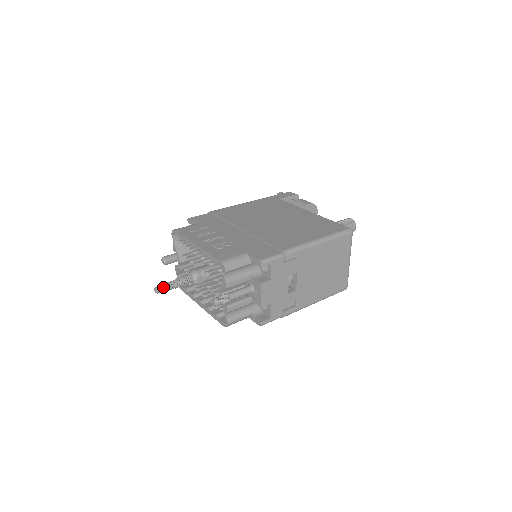
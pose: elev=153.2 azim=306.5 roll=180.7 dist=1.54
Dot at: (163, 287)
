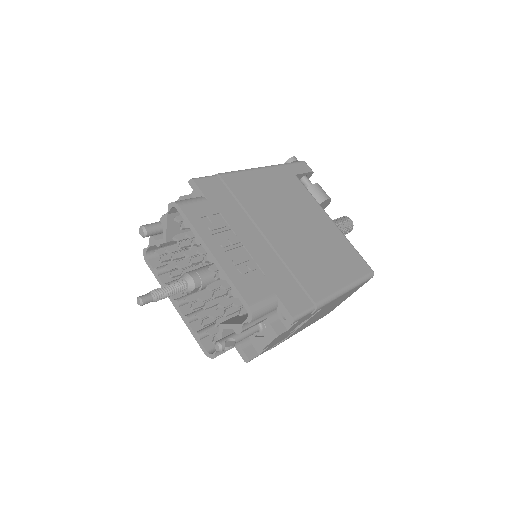
Dot at: (151, 299)
